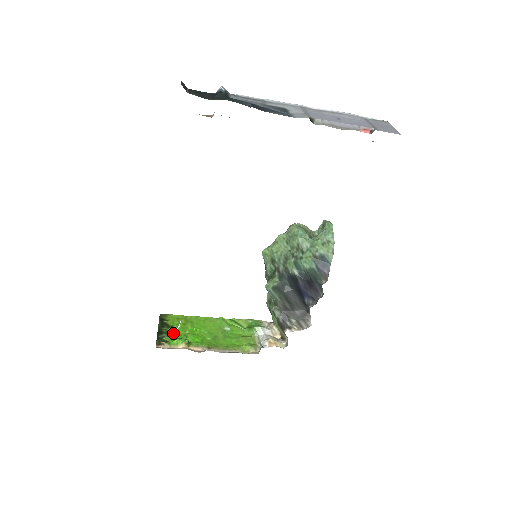
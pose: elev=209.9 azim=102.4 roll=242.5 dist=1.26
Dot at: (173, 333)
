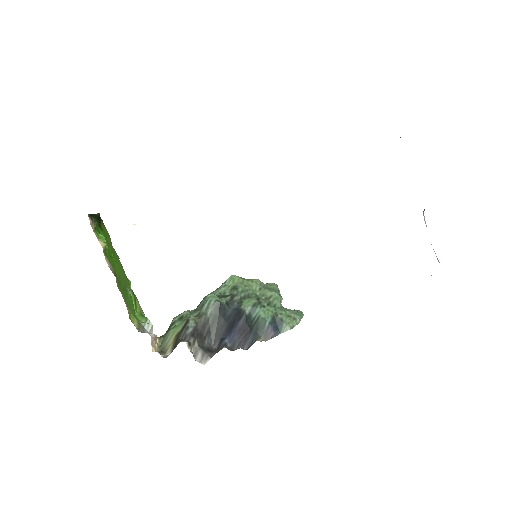
Dot at: (100, 232)
